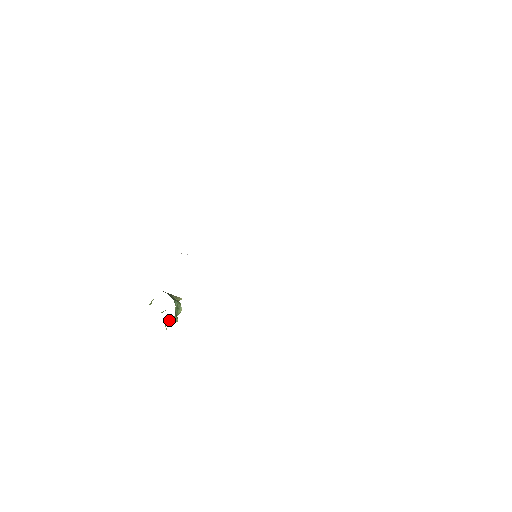
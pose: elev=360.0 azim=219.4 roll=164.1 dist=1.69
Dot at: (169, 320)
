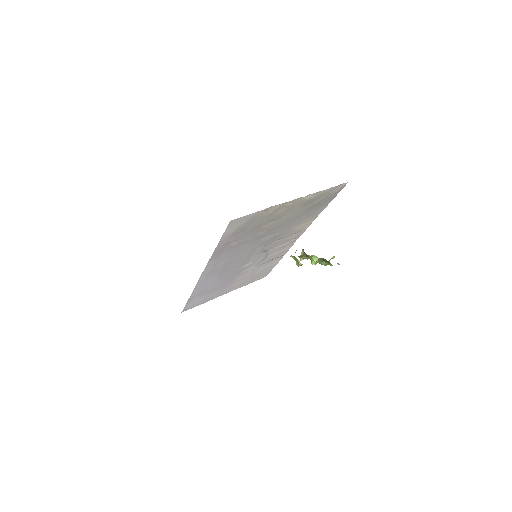
Dot at: (330, 259)
